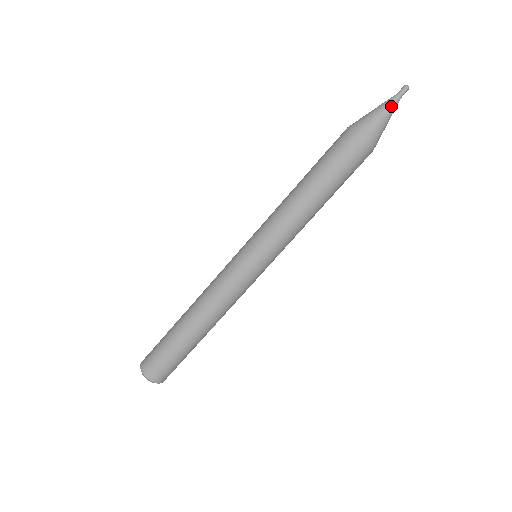
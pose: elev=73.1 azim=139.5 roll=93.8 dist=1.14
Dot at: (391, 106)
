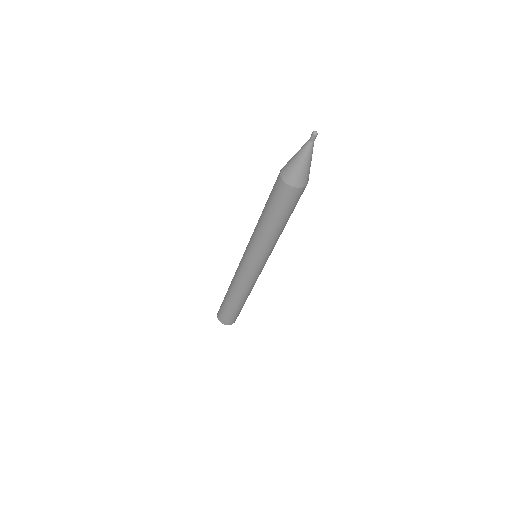
Dot at: (308, 154)
